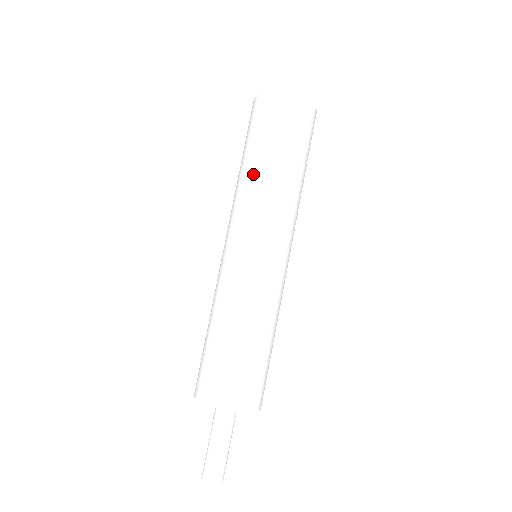
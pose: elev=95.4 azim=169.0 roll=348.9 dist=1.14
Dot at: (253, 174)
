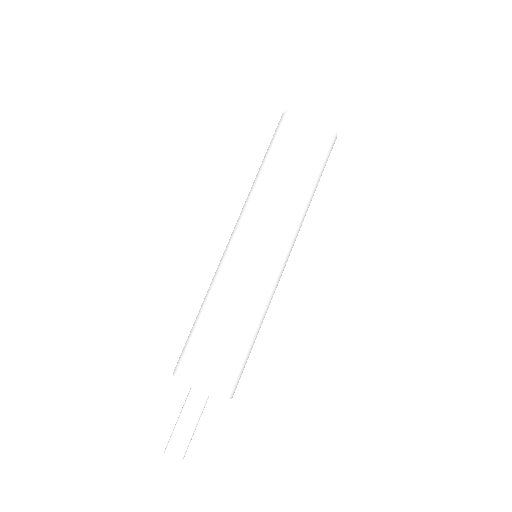
Dot at: (294, 190)
